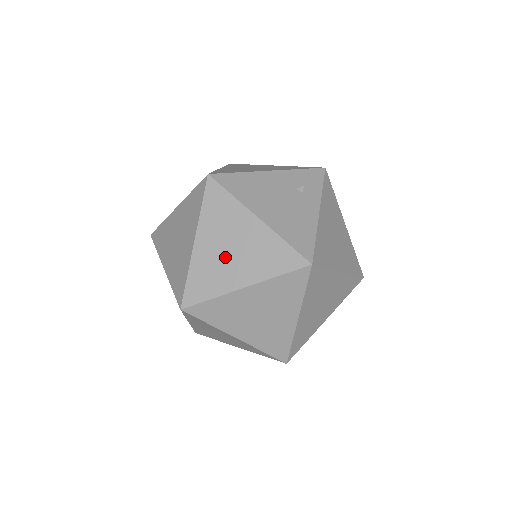
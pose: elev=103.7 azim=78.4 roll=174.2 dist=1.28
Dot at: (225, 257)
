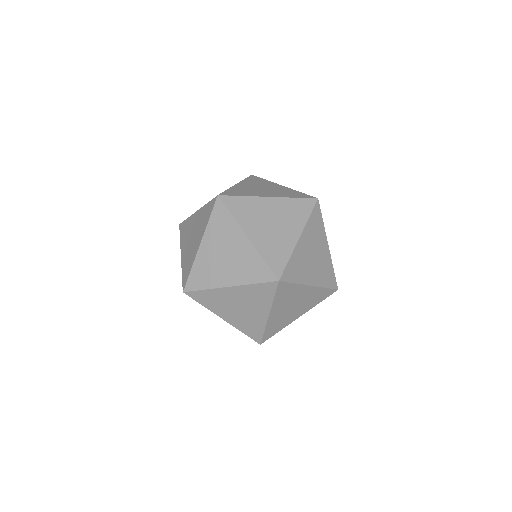
Dot at: (257, 189)
